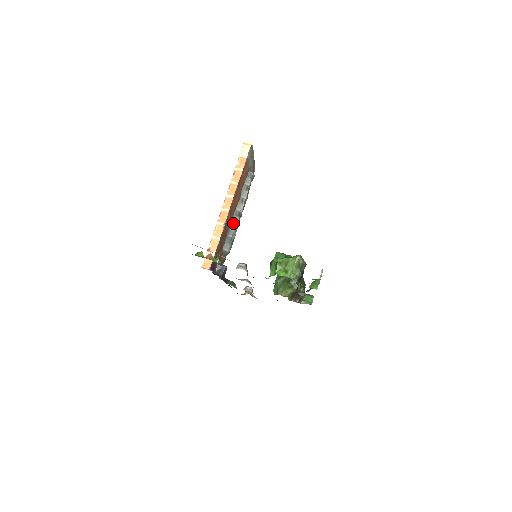
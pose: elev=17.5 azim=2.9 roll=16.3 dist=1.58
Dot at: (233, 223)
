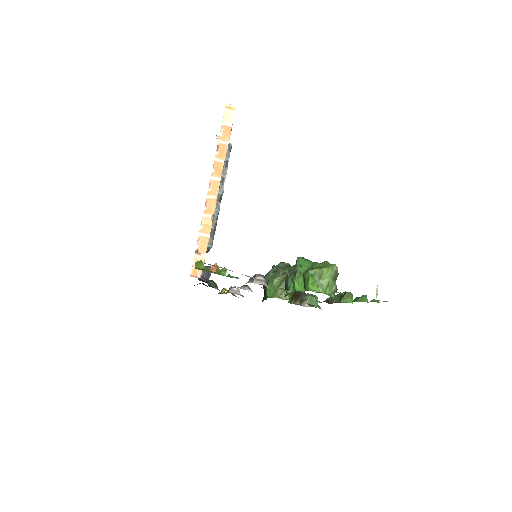
Dot at: occluded
